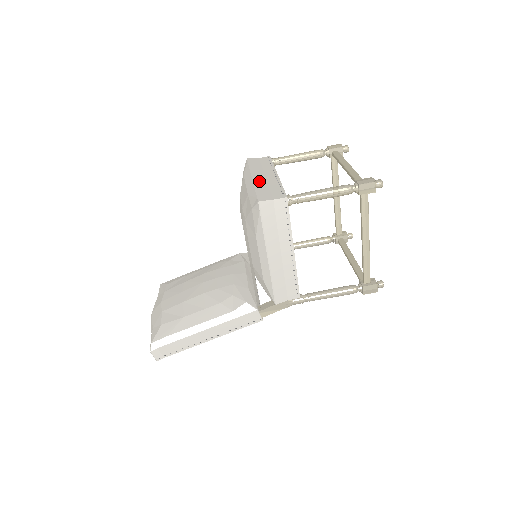
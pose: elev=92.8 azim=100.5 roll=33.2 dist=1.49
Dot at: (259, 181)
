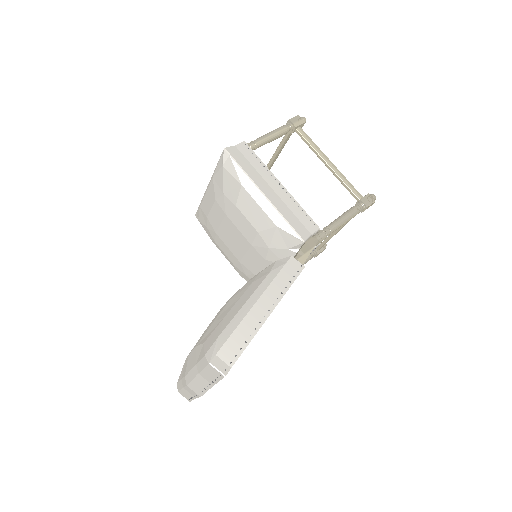
Dot at: occluded
